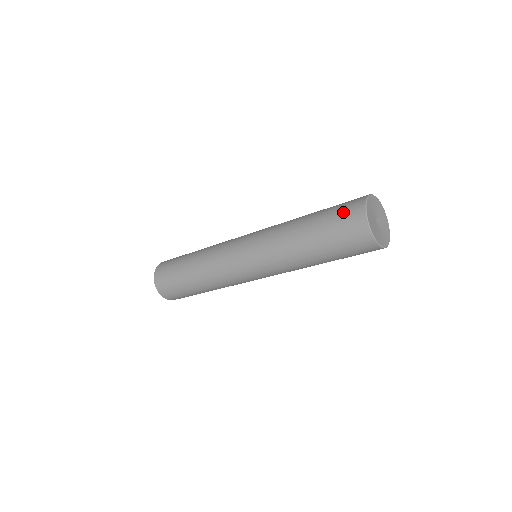
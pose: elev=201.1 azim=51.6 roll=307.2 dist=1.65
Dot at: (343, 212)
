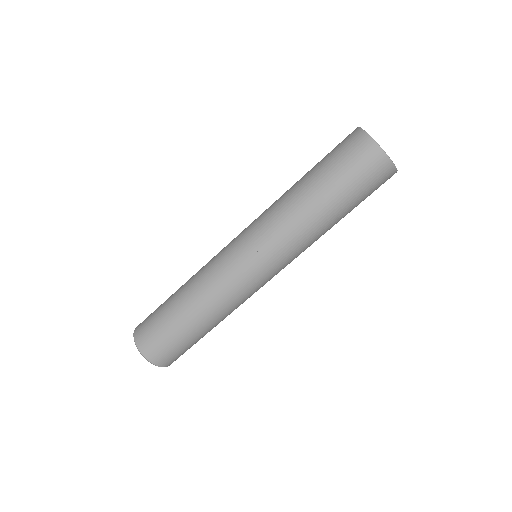
Dot at: (343, 149)
